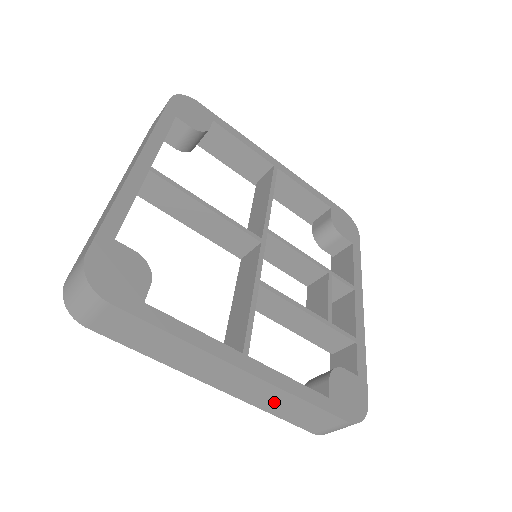
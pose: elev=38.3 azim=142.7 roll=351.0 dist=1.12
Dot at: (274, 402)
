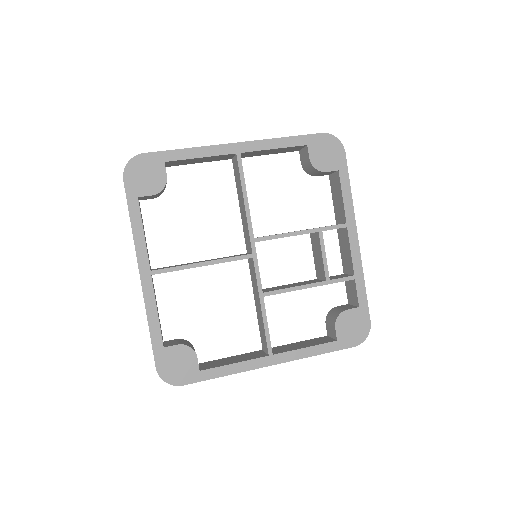
Dot at: occluded
